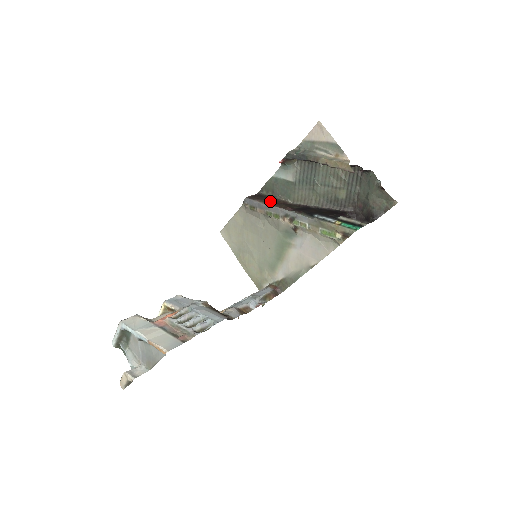
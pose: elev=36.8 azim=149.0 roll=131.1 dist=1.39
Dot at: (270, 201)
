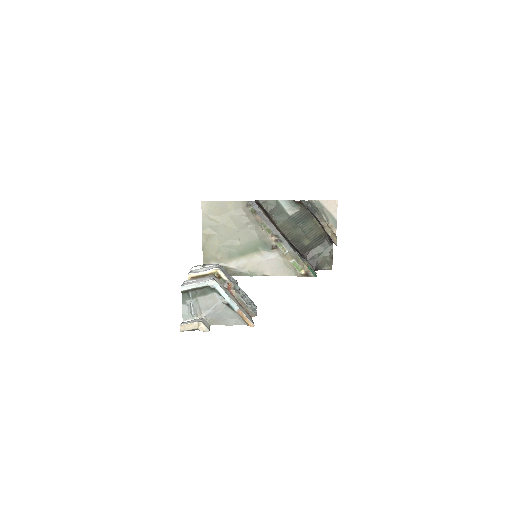
Dot at: (268, 216)
